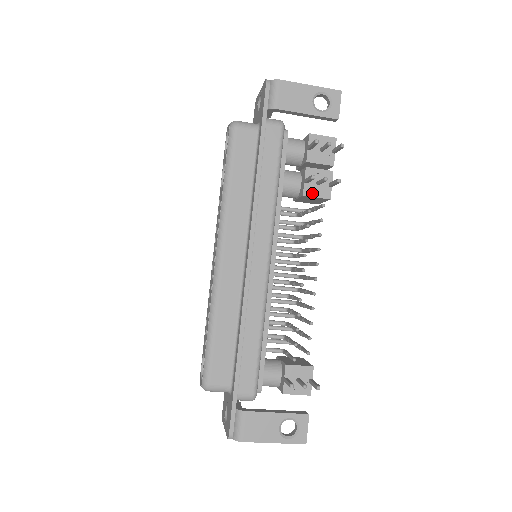
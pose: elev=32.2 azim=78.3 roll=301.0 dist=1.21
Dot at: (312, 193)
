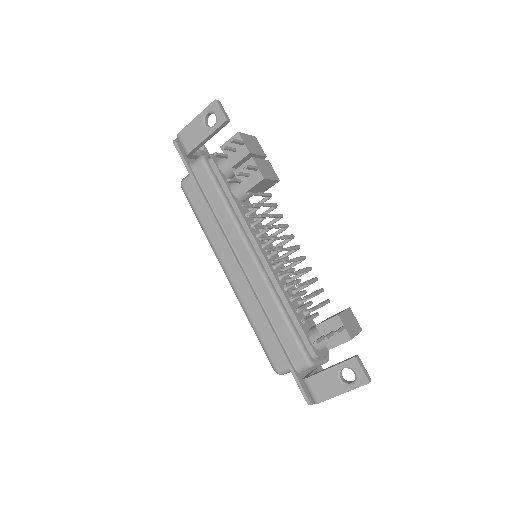
Dot at: (249, 186)
